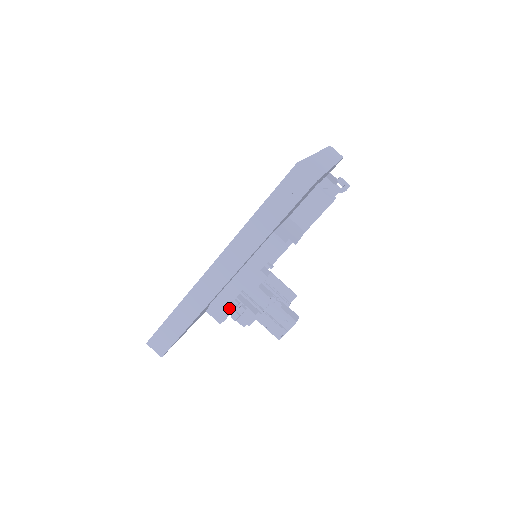
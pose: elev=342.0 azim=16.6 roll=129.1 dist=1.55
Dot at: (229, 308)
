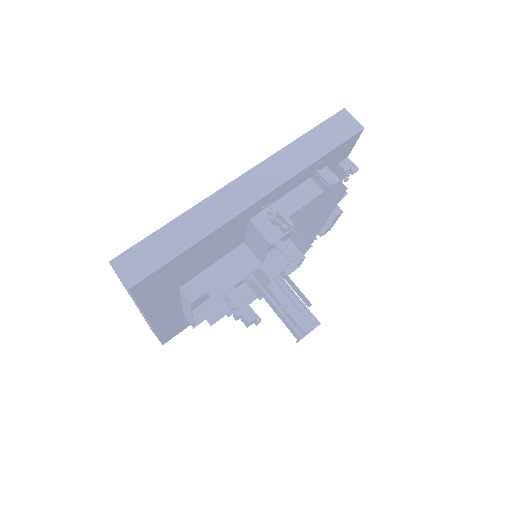
Dot at: (214, 316)
